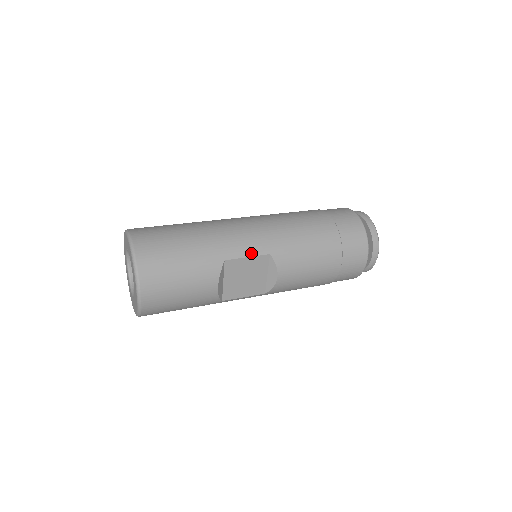
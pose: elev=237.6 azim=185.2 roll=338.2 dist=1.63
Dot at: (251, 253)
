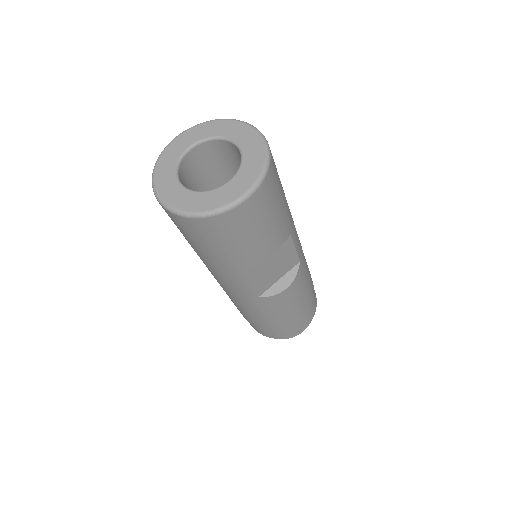
Dot at: (297, 247)
